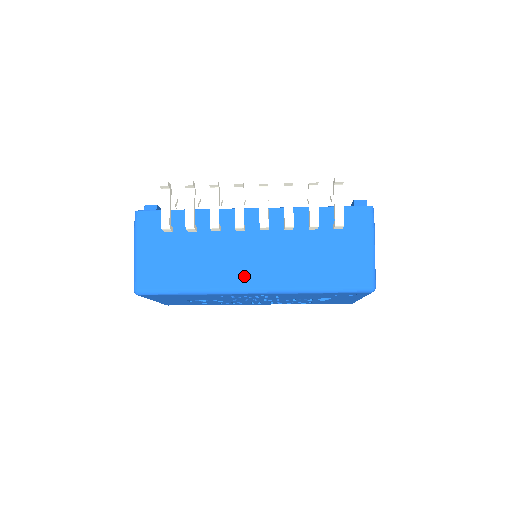
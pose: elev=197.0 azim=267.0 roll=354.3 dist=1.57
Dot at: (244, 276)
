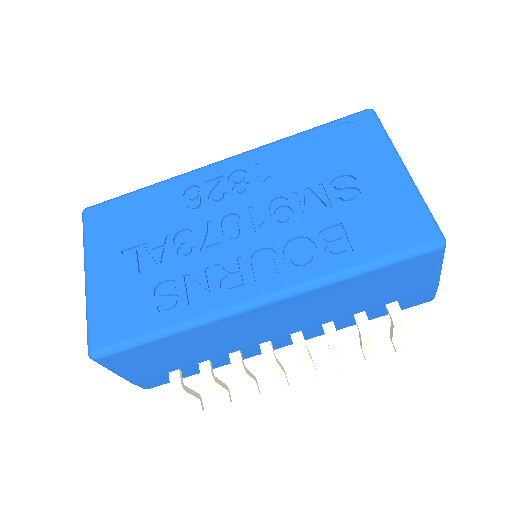
Dot at: occluded
